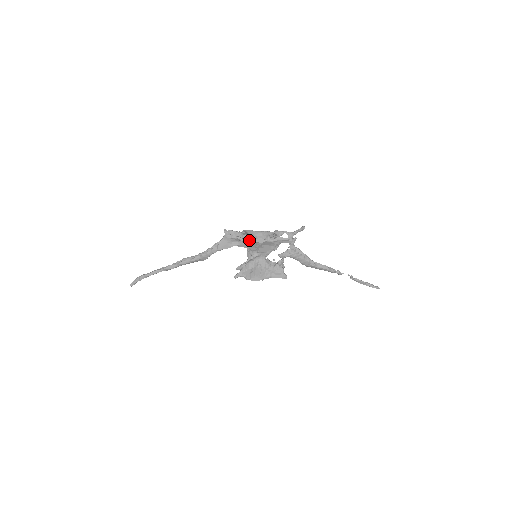
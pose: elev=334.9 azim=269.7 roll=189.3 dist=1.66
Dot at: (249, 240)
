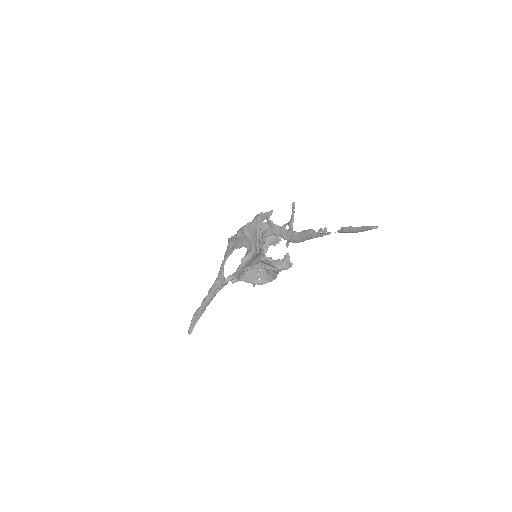
Dot at: (237, 234)
